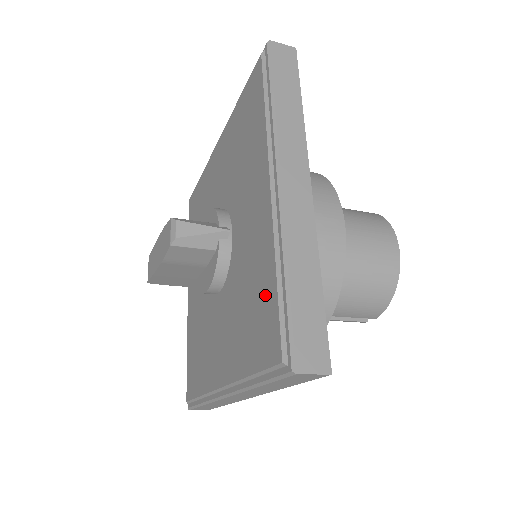
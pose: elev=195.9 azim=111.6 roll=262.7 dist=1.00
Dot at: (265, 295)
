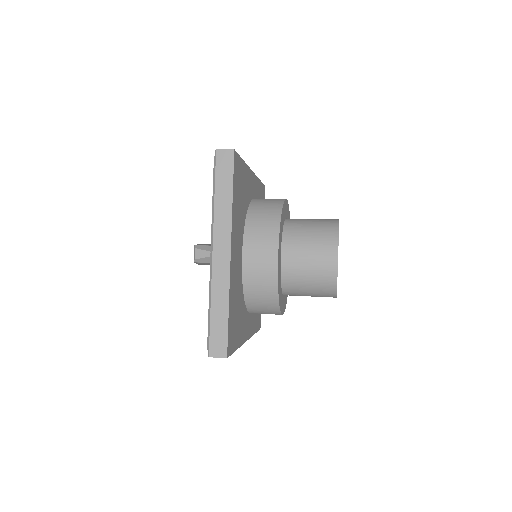
Dot at: occluded
